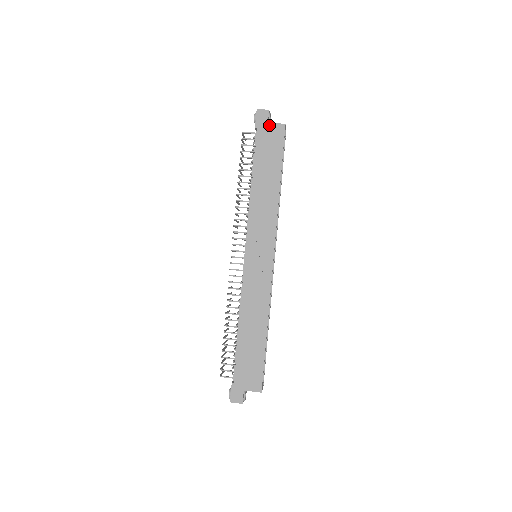
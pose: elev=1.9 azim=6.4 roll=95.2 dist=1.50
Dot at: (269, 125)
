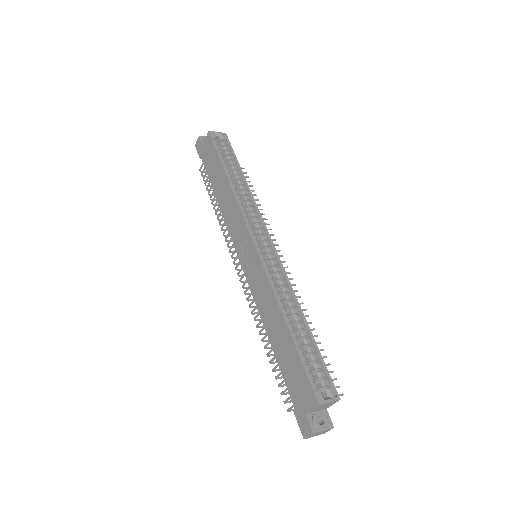
Dot at: (203, 145)
